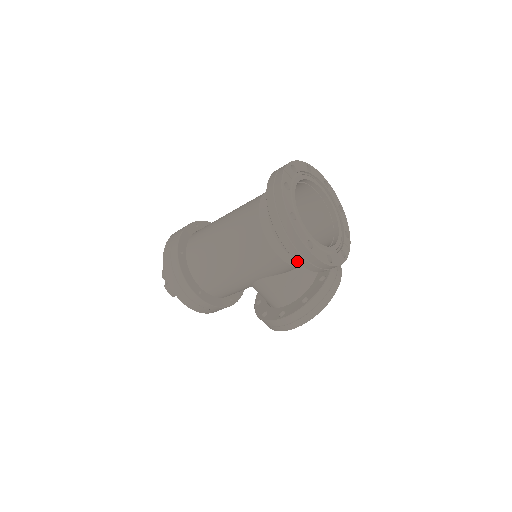
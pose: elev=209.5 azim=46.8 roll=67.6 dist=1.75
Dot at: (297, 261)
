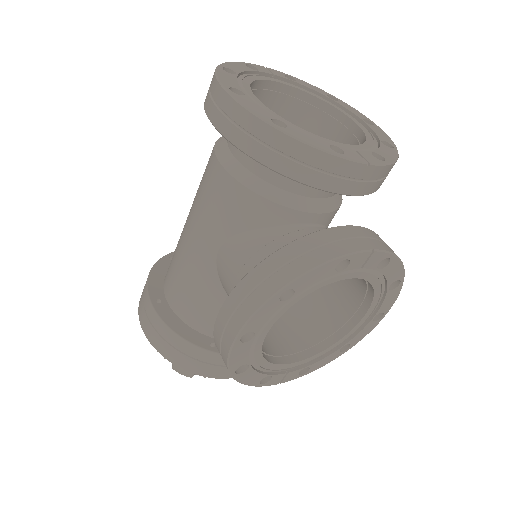
Dot at: (219, 130)
